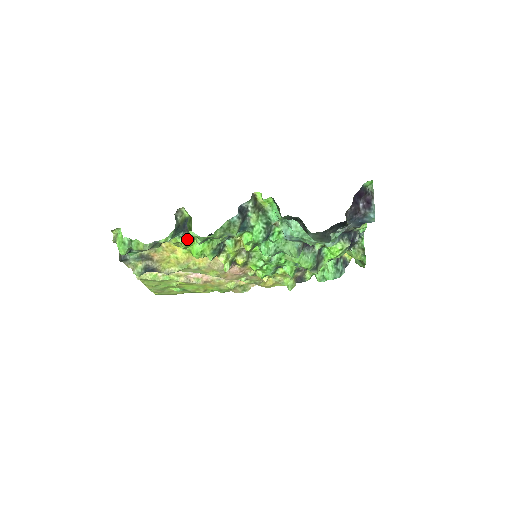
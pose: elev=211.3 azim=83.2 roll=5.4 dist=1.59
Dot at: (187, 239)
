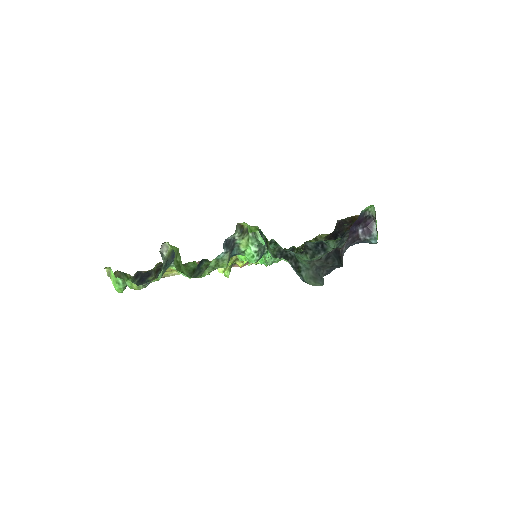
Dot at: occluded
